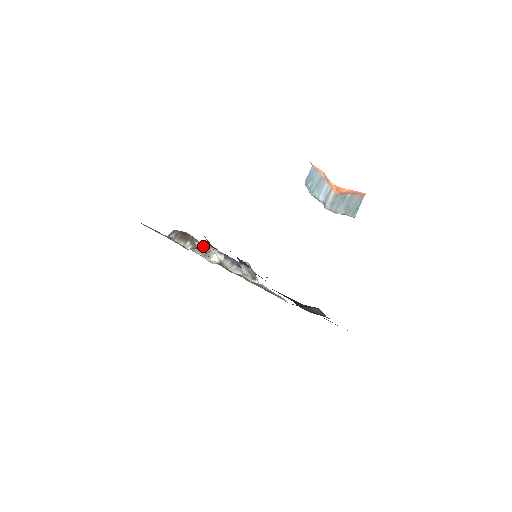
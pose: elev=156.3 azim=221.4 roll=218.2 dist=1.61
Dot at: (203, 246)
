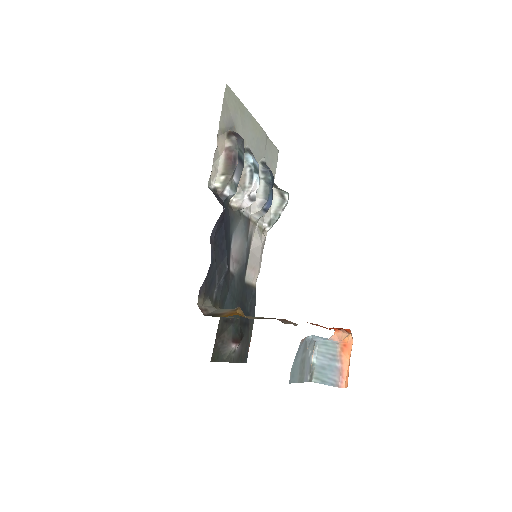
Dot at: (231, 194)
